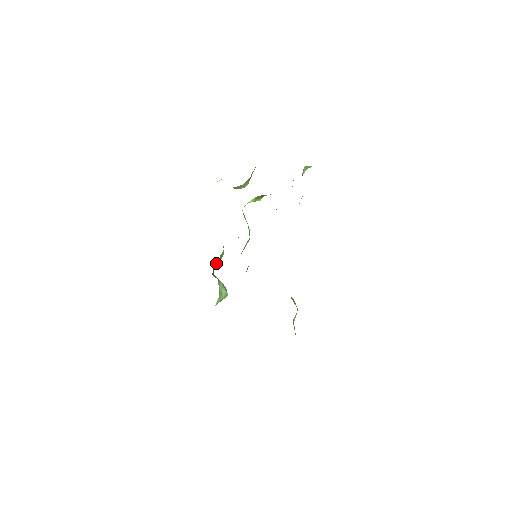
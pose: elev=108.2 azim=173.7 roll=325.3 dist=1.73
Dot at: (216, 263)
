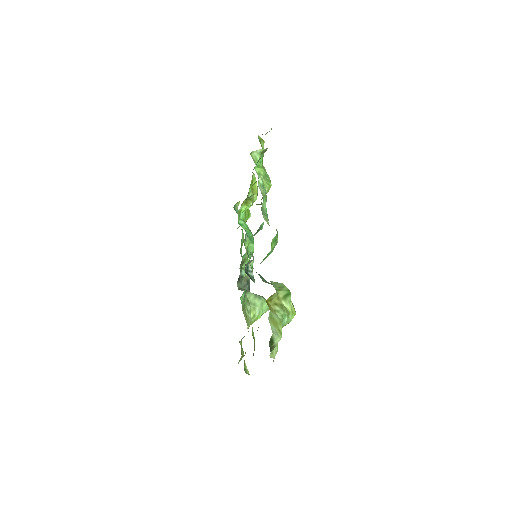
Dot at: (240, 277)
